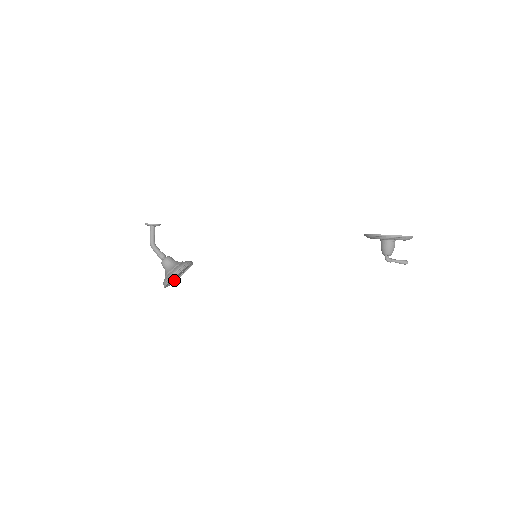
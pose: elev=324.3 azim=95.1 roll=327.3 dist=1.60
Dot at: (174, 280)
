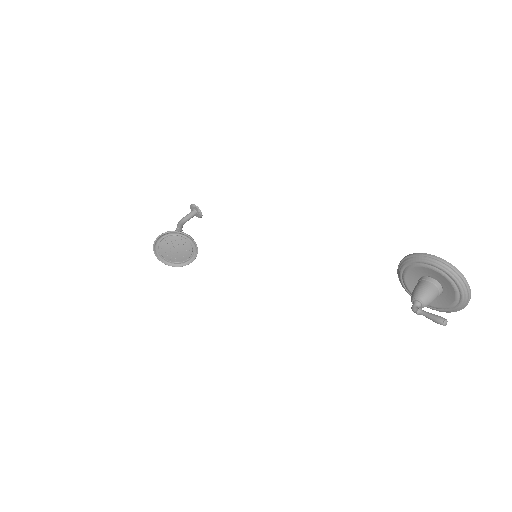
Dot at: (170, 264)
